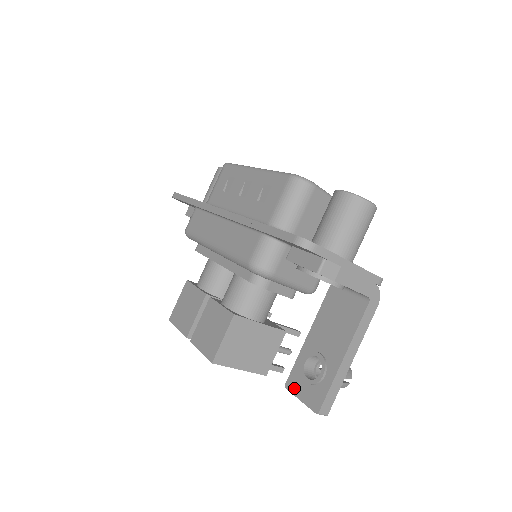
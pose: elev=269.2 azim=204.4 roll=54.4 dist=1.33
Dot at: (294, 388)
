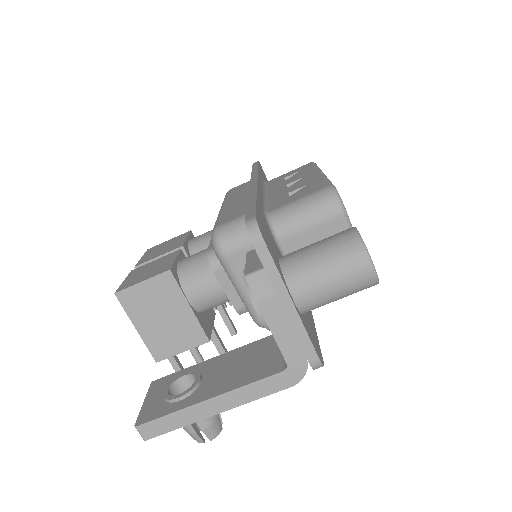
Dot at: (154, 389)
